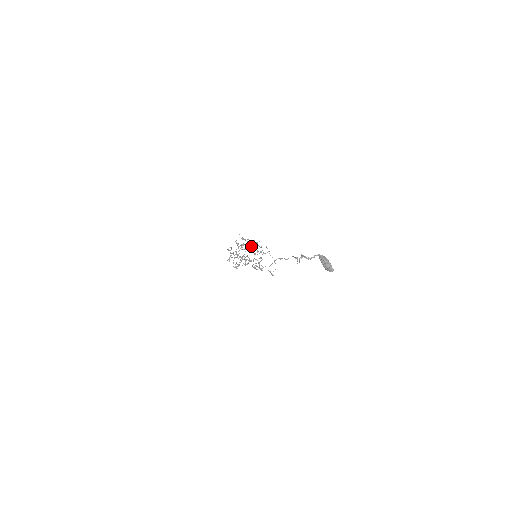
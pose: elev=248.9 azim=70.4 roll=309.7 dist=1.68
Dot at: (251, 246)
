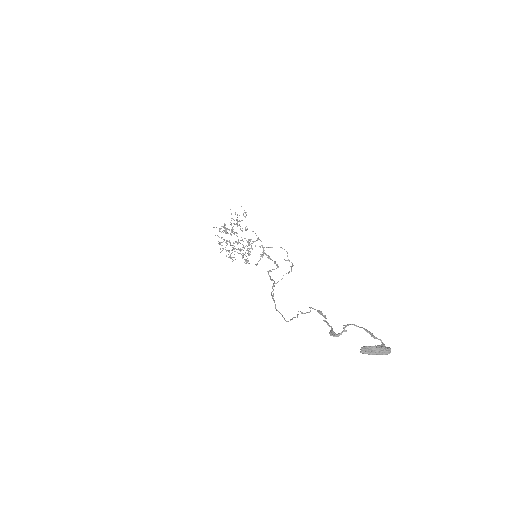
Dot at: (236, 233)
